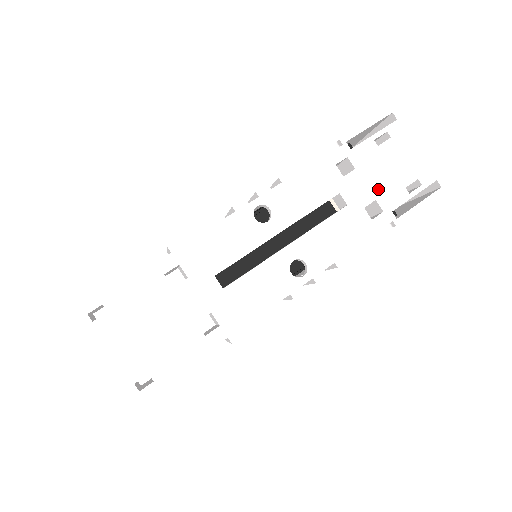
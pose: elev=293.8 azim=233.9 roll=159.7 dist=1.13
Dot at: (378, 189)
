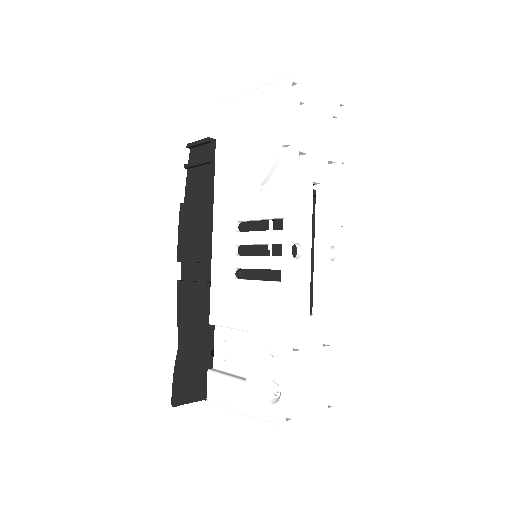
Dot at: (324, 151)
